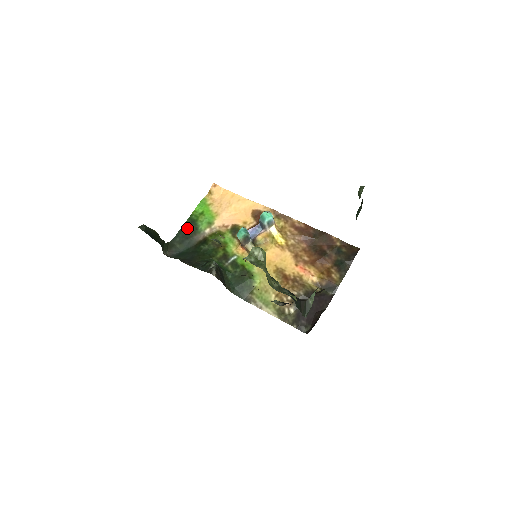
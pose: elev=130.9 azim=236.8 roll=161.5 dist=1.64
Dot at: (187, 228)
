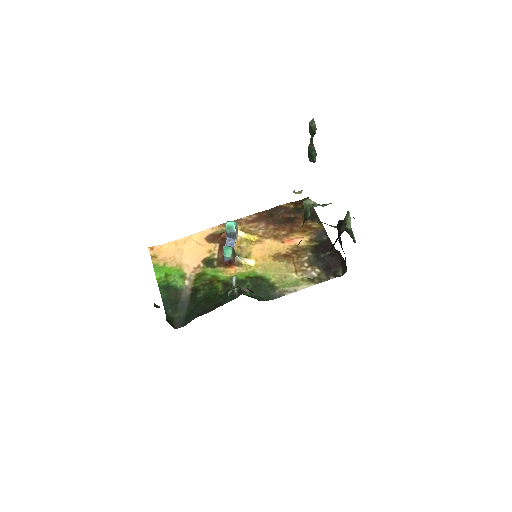
Dot at: (168, 296)
